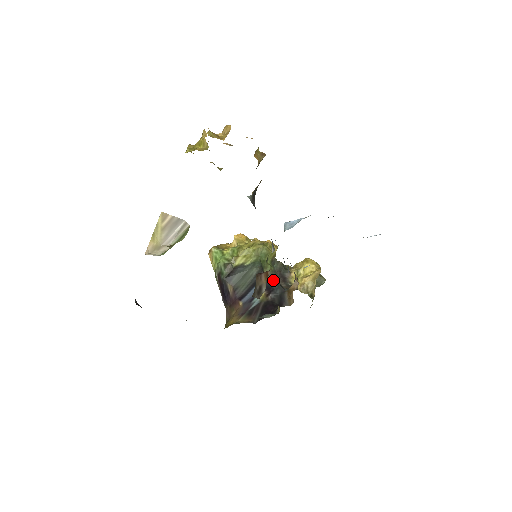
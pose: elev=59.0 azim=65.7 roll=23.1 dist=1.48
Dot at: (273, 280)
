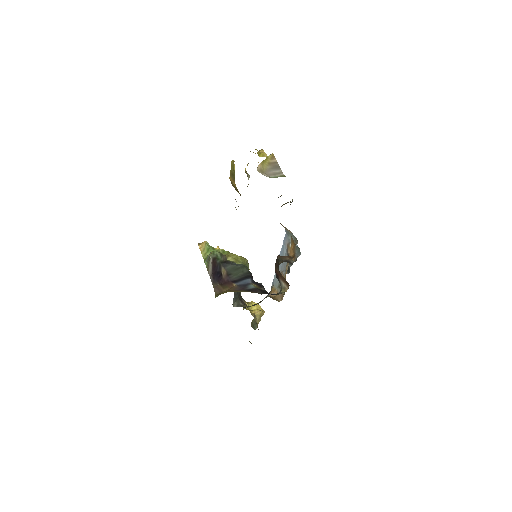
Dot at: occluded
